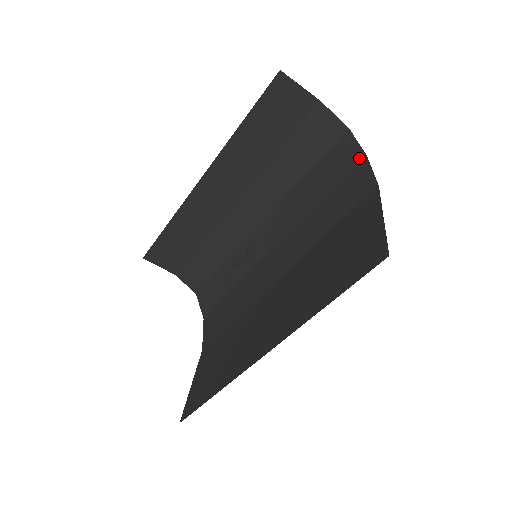
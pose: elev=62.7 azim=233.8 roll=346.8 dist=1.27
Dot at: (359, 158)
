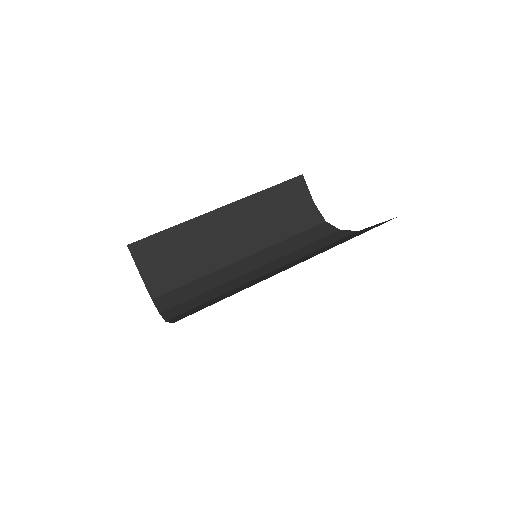
Dot at: (335, 231)
